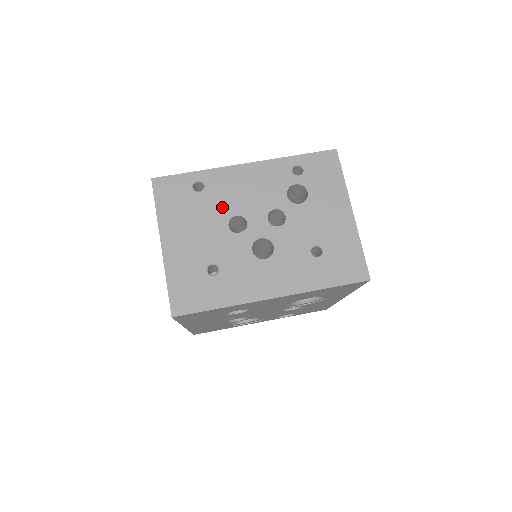
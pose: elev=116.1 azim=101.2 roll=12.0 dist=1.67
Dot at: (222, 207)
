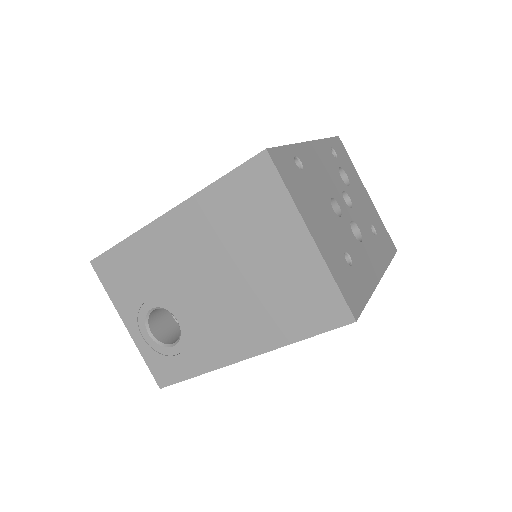
Dot at: (321, 188)
